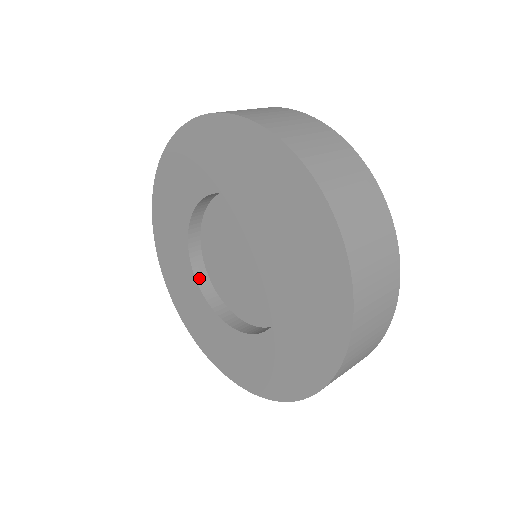
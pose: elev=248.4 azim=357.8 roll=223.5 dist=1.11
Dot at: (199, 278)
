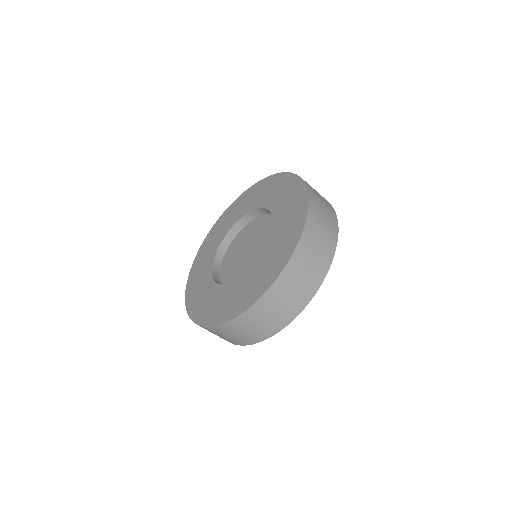
Dot at: (214, 272)
